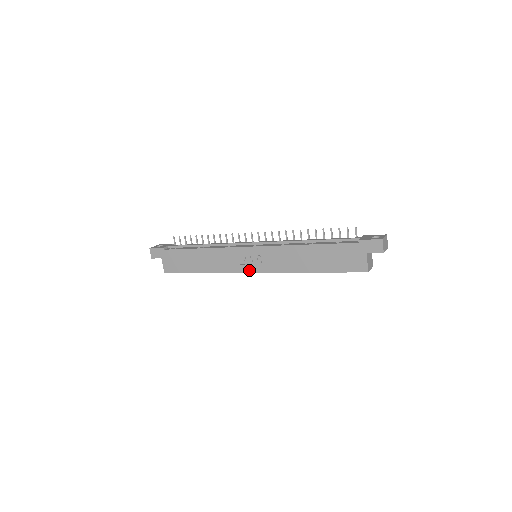
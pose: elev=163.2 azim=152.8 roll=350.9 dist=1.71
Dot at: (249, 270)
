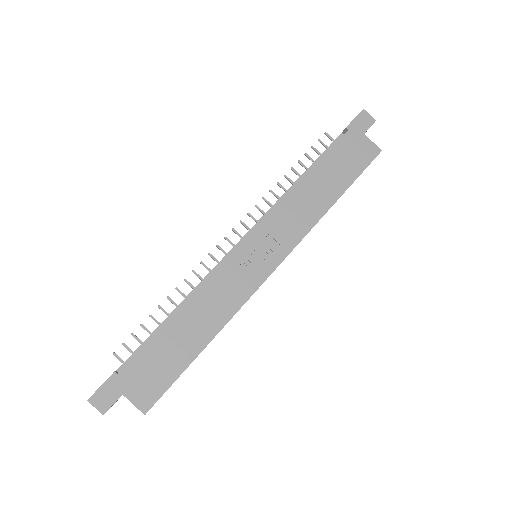
Dot at: (267, 271)
